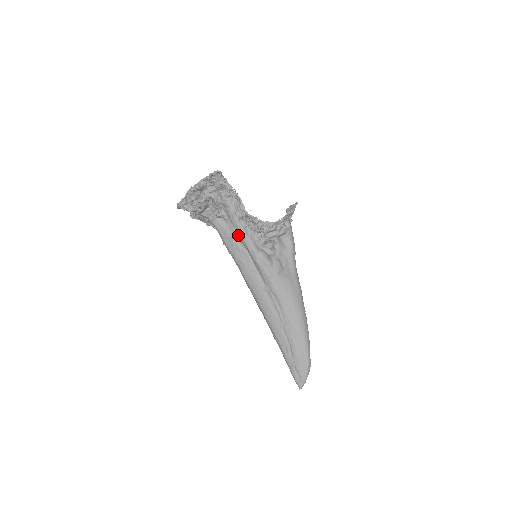
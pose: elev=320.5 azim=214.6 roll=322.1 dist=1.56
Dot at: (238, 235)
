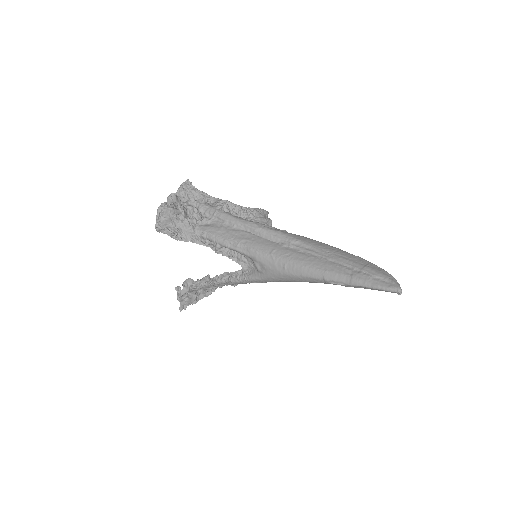
Dot at: (228, 224)
